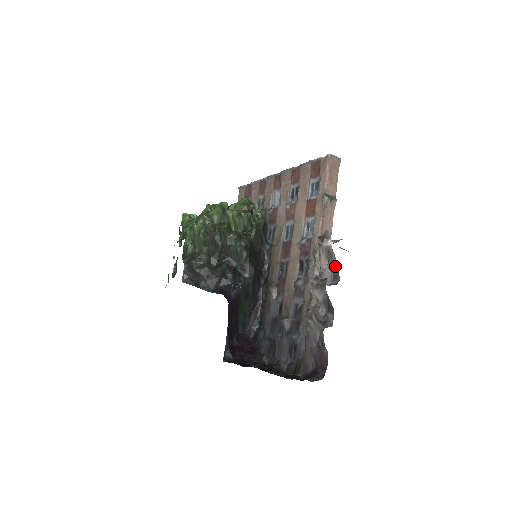
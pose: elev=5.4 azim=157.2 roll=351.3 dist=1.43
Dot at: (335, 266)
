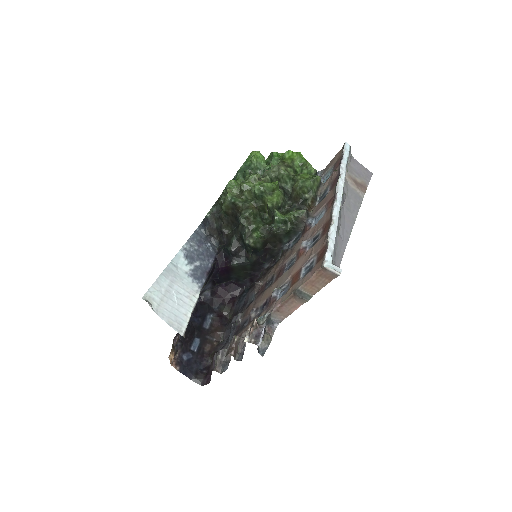
Dot at: occluded
